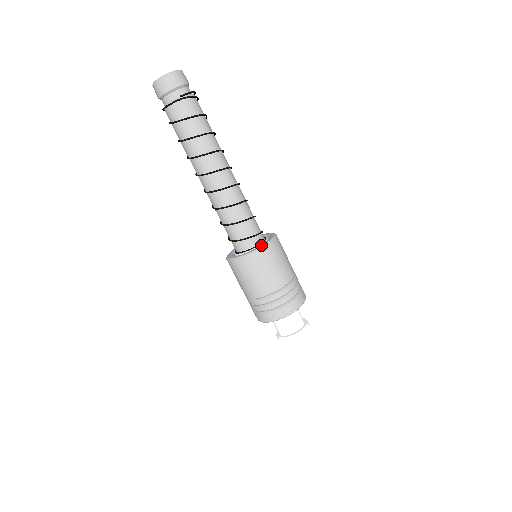
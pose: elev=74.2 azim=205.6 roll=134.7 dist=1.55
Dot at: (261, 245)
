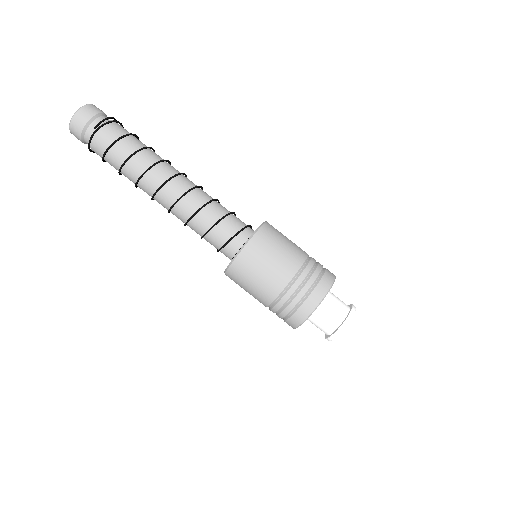
Dot at: (247, 240)
